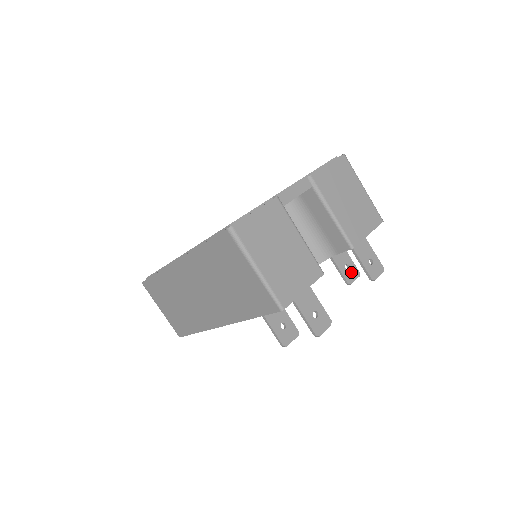
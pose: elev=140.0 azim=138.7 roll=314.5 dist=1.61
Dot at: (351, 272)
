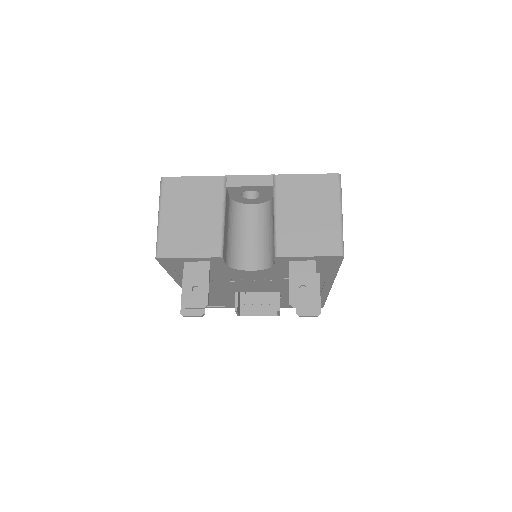
Dot at: occluded
